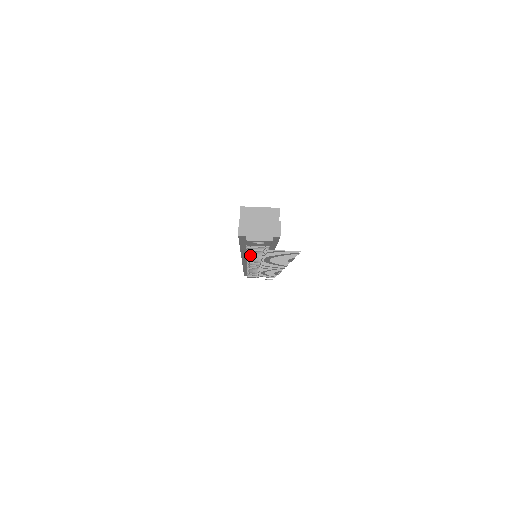
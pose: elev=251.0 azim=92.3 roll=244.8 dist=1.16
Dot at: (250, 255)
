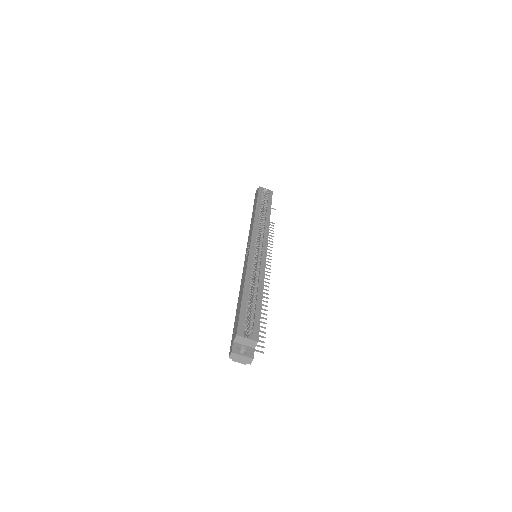
Dot at: occluded
